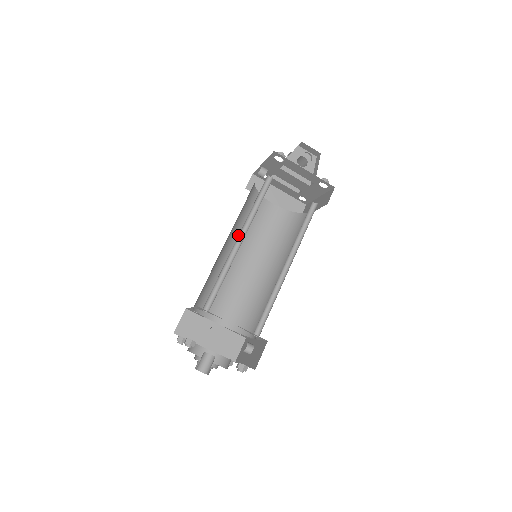
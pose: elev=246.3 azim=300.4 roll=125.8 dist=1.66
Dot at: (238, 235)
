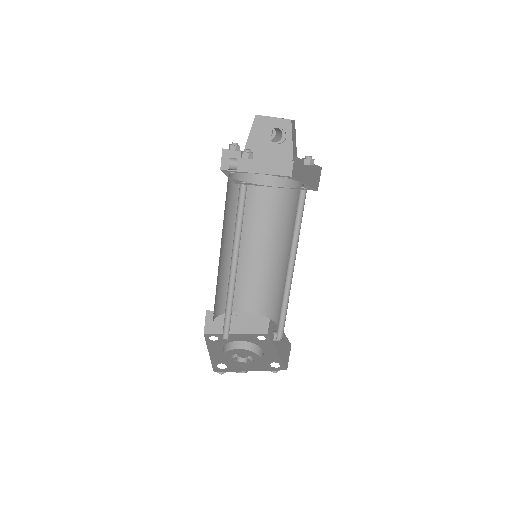
Dot at: occluded
